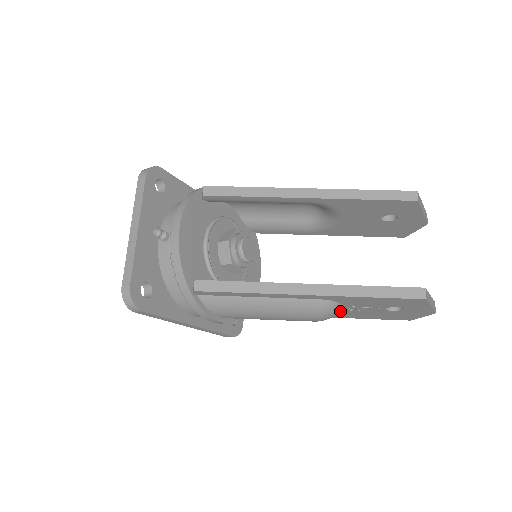
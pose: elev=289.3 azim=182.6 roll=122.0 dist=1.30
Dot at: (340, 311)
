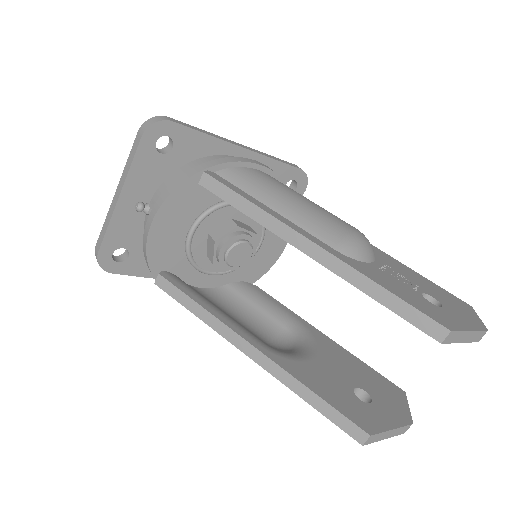
Dot at: occluded
